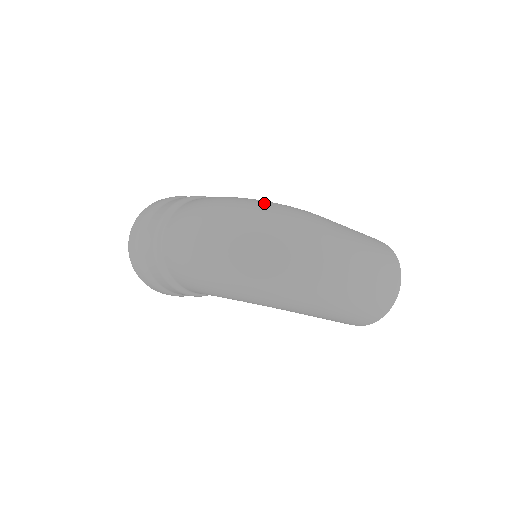
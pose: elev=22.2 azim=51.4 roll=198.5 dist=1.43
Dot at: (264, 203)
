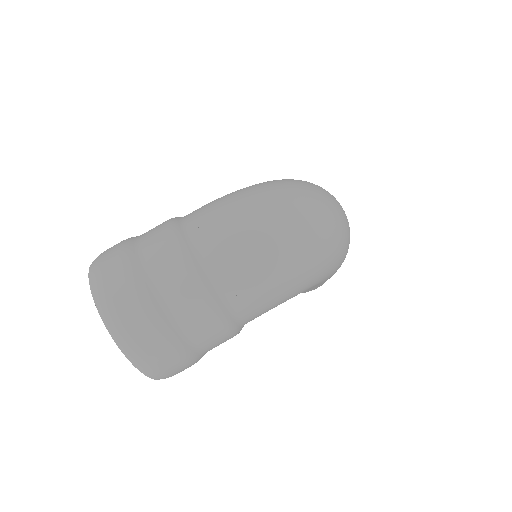
Dot at: (275, 180)
